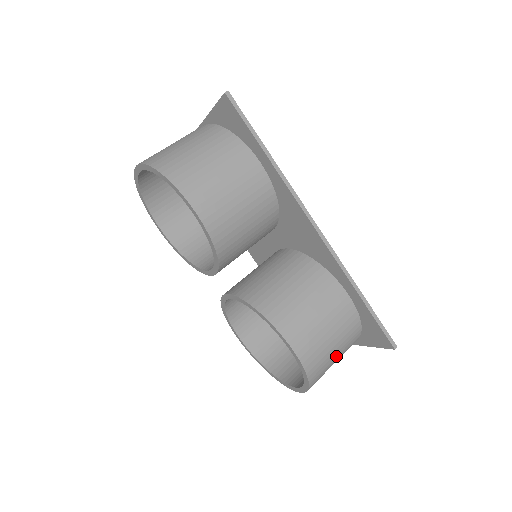
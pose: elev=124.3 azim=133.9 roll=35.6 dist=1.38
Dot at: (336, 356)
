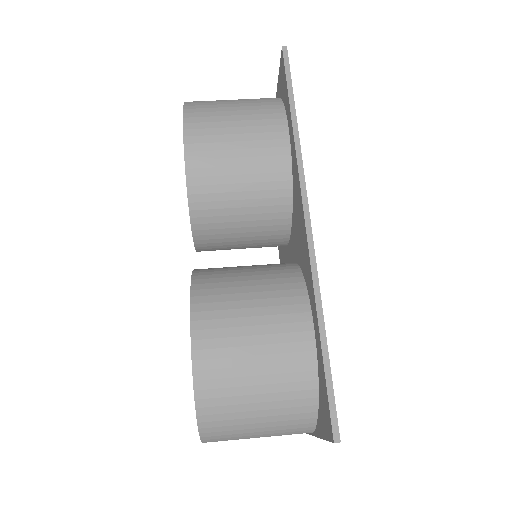
Dot at: (258, 409)
